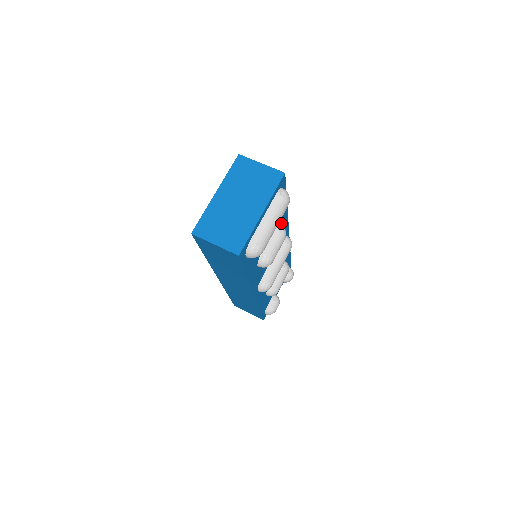
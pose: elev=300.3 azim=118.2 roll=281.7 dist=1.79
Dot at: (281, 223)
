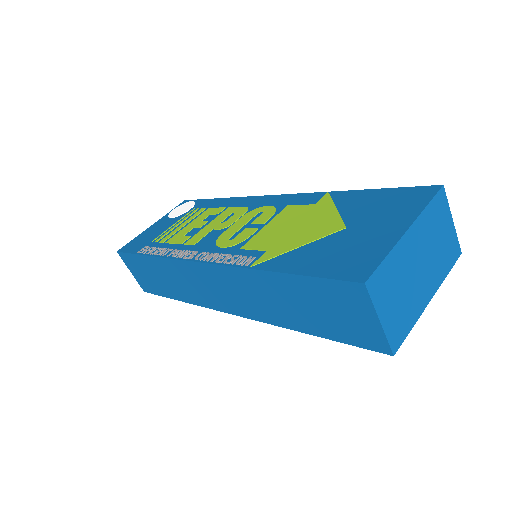
Dot at: occluded
